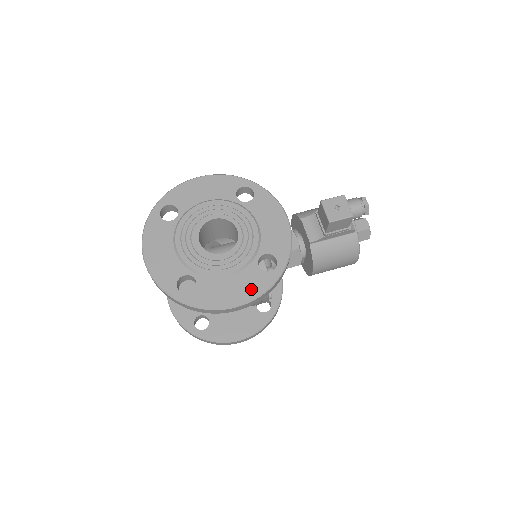
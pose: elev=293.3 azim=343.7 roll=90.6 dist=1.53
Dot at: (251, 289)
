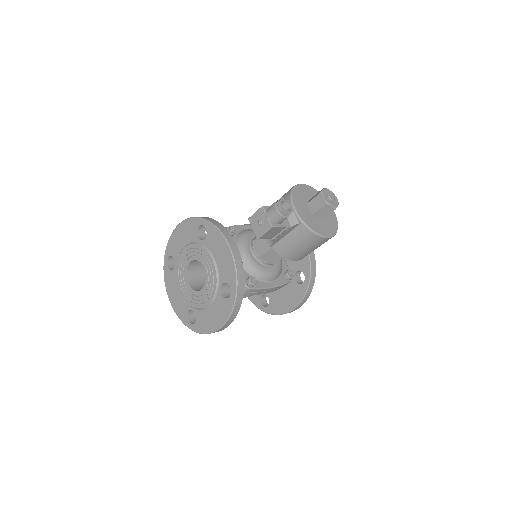
Dot at: (222, 315)
